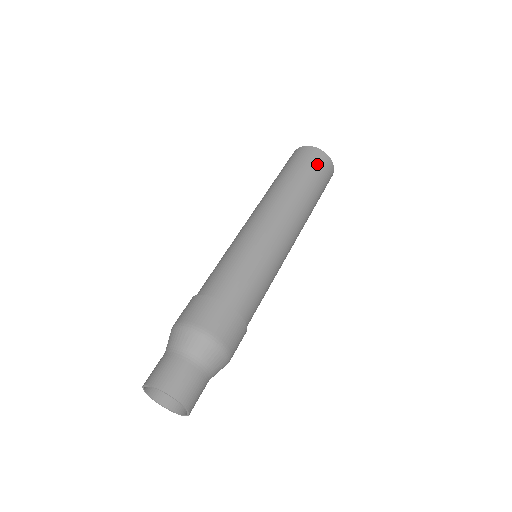
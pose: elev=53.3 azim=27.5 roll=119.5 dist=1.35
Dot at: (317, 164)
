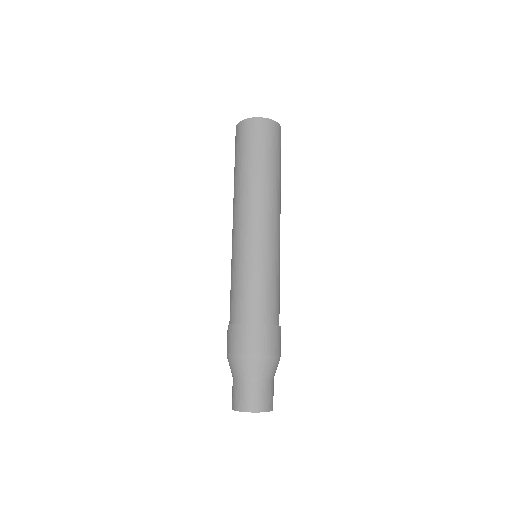
Dot at: (277, 141)
